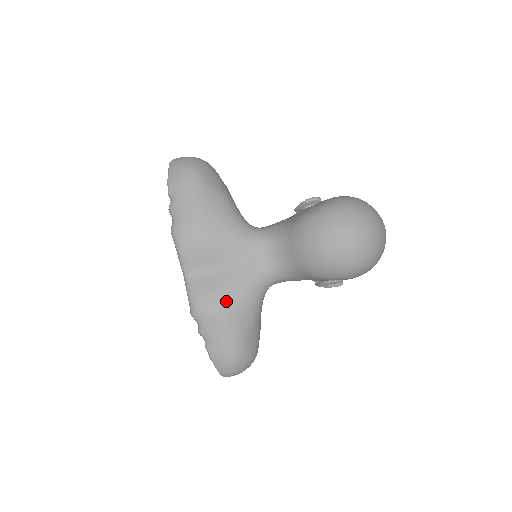
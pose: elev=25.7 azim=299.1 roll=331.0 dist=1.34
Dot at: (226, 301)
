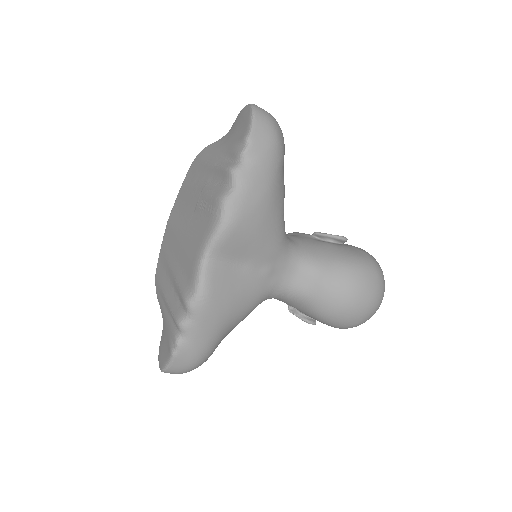
Dot at: (234, 306)
